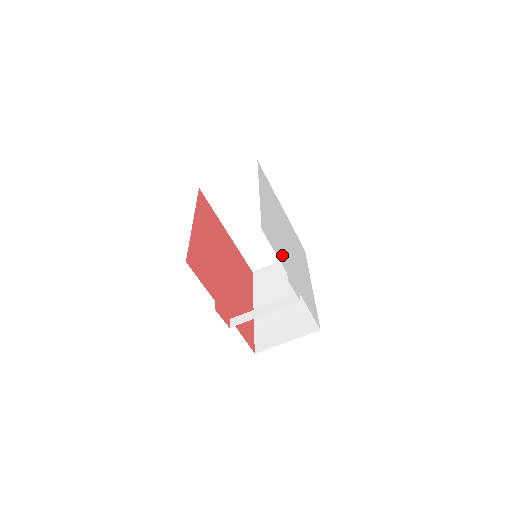
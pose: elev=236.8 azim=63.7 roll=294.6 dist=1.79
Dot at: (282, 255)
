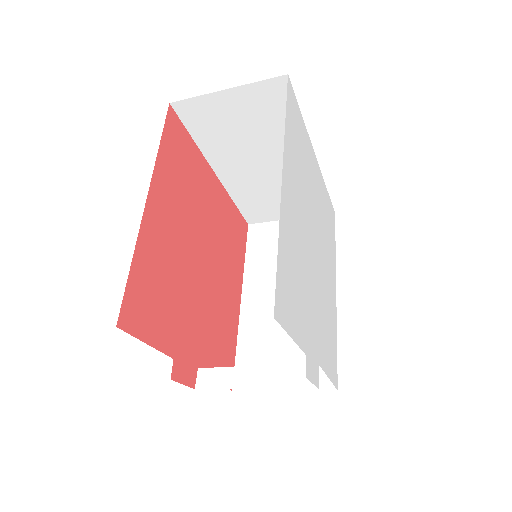
Dot at: (303, 314)
